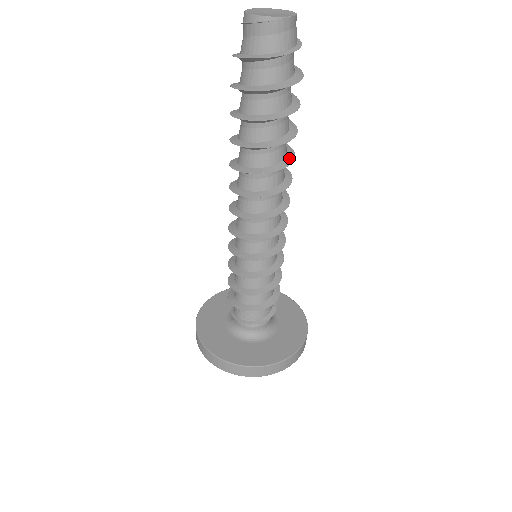
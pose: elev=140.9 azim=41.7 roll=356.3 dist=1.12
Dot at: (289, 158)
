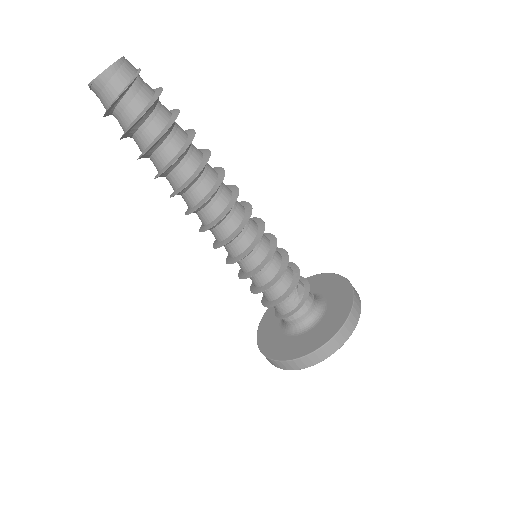
Dot at: (192, 177)
